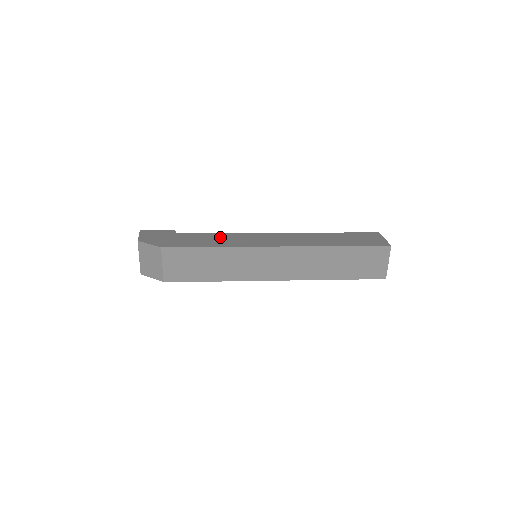
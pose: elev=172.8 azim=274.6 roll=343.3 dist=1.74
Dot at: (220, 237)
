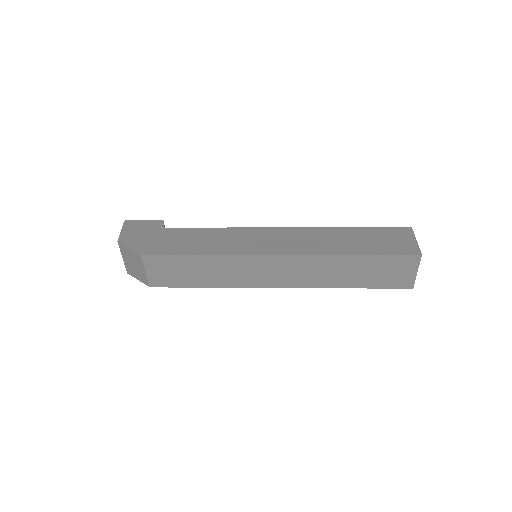
Dot at: (212, 235)
